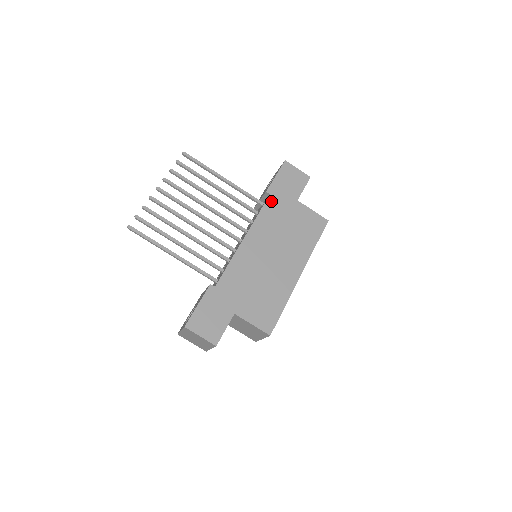
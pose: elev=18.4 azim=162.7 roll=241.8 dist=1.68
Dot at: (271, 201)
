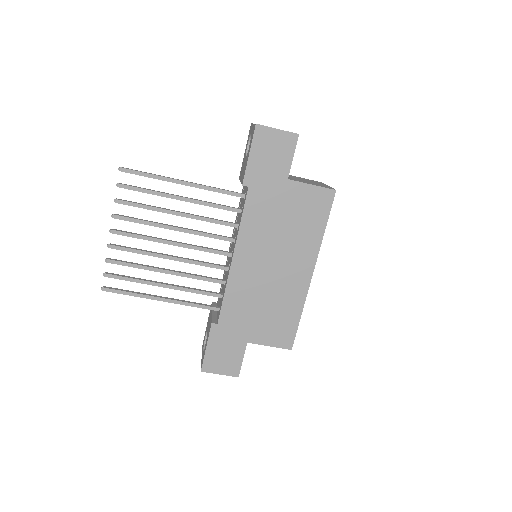
Dot at: (252, 196)
